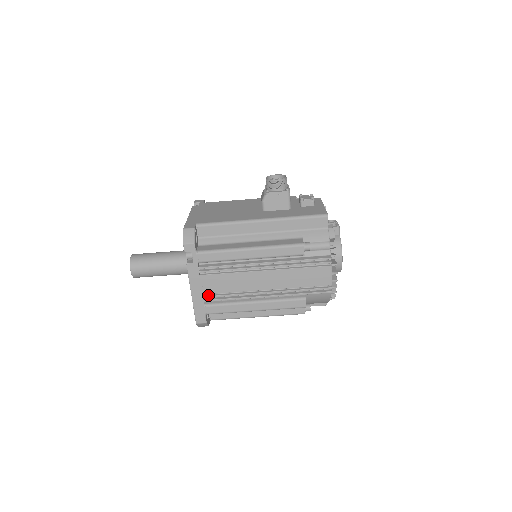
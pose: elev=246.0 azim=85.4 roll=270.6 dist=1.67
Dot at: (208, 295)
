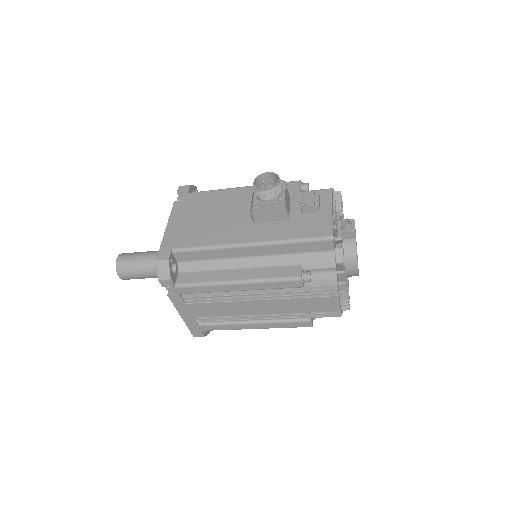
Dot at: (200, 317)
